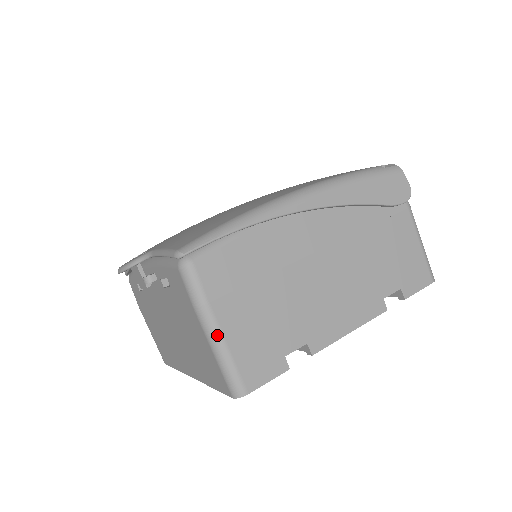
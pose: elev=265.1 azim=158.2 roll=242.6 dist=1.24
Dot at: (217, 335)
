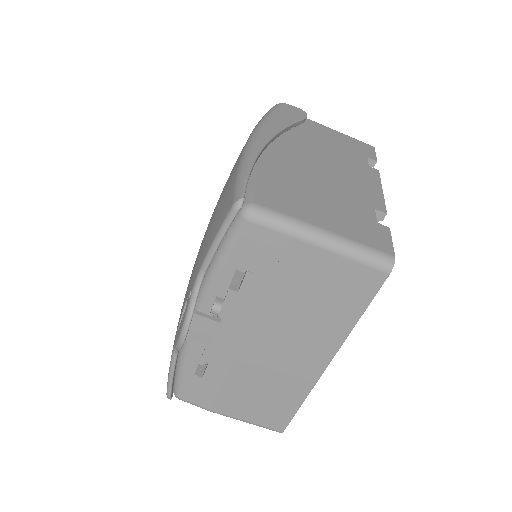
Dot at: (328, 235)
